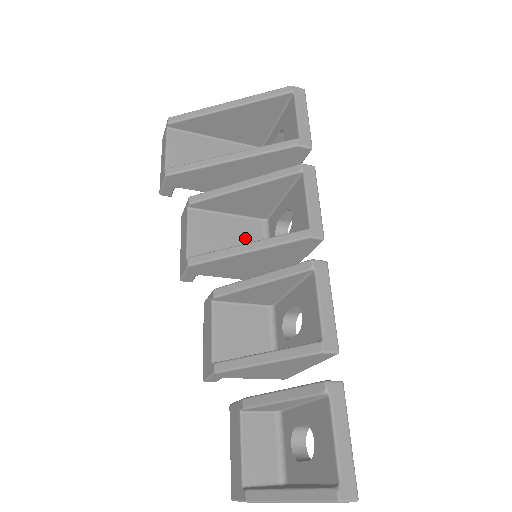
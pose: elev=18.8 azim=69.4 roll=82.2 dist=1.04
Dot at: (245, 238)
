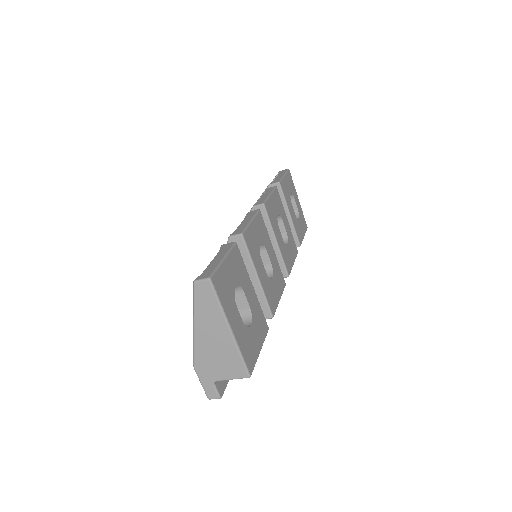
Dot at: occluded
